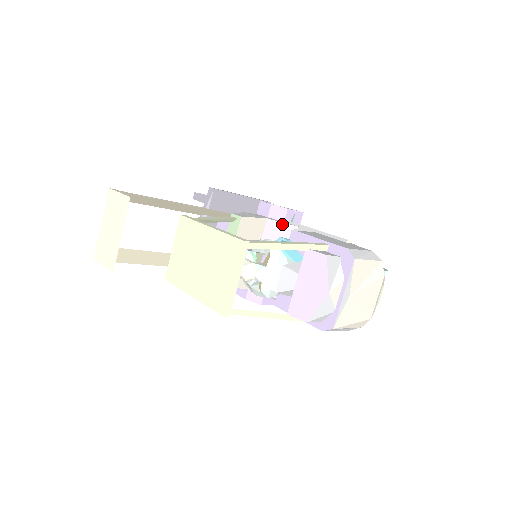
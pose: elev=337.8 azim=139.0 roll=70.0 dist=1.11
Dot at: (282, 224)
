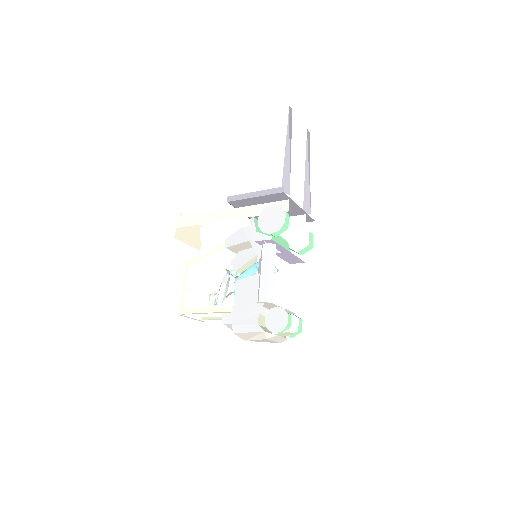
Dot at: (255, 250)
